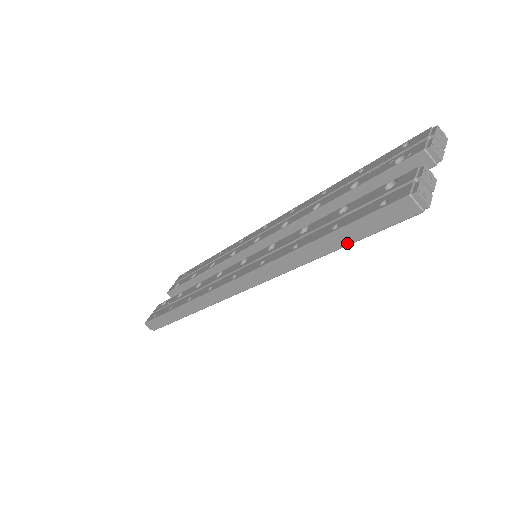
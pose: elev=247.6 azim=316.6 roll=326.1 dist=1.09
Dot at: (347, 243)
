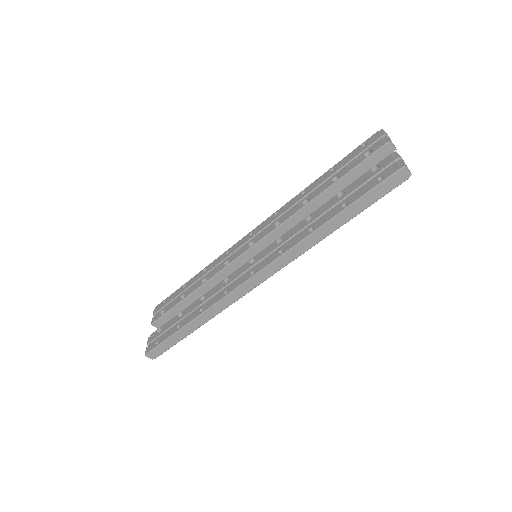
Dot at: (355, 215)
